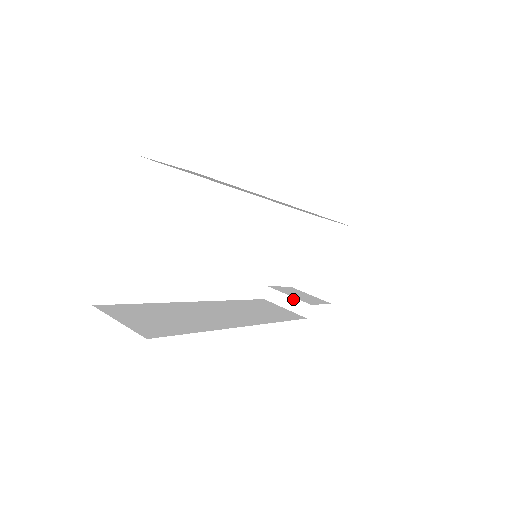
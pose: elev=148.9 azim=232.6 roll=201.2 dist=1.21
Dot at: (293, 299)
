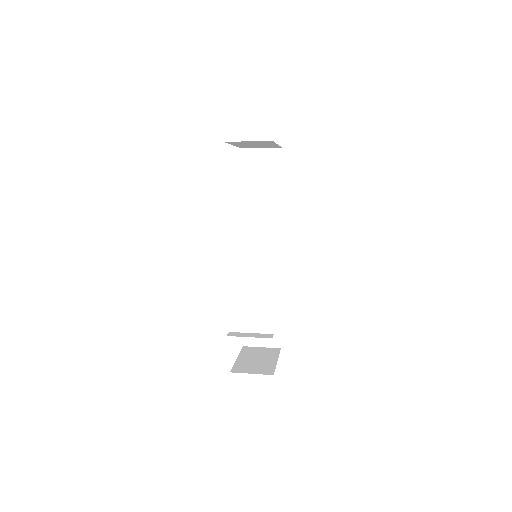
Dot at: (256, 334)
